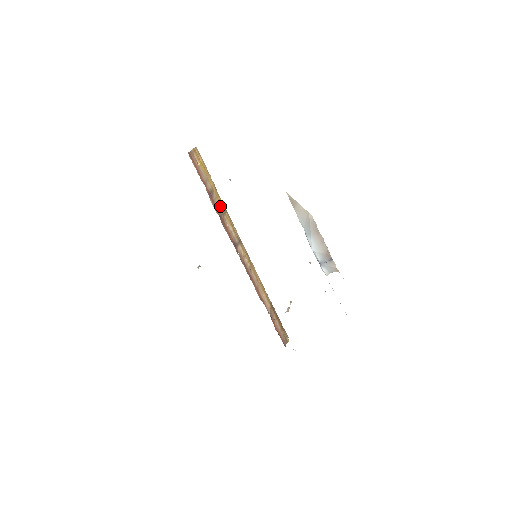
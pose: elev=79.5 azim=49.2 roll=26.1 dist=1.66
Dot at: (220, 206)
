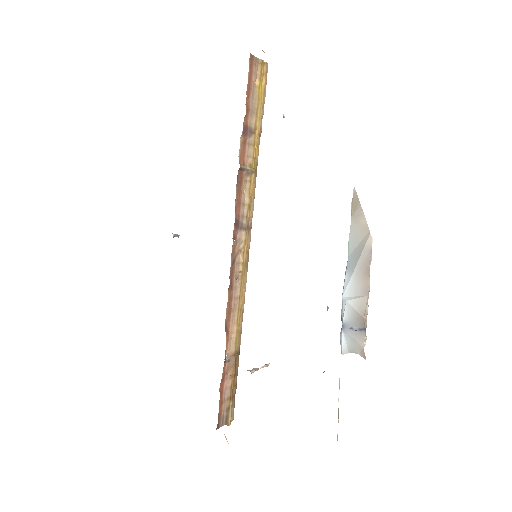
Dot at: (251, 159)
